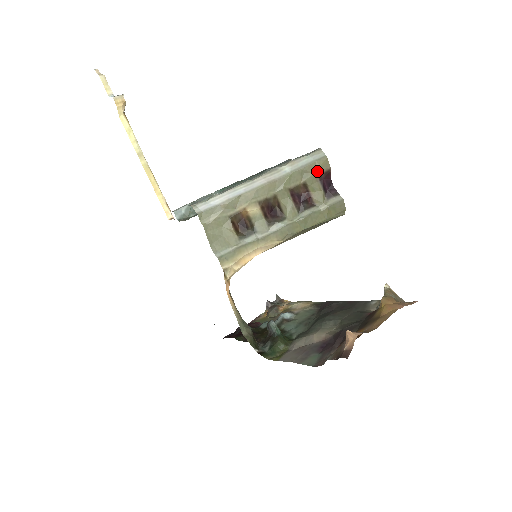
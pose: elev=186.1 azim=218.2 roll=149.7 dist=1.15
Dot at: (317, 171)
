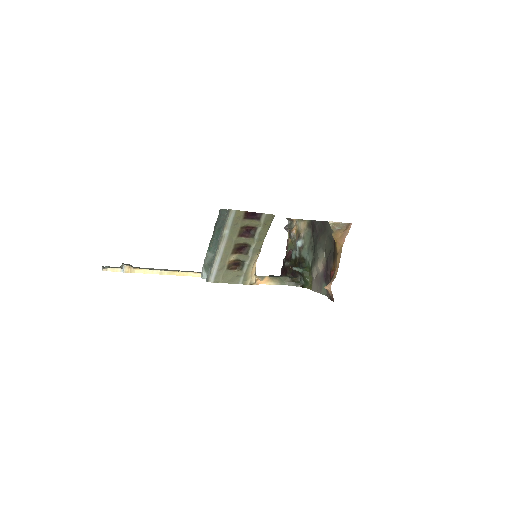
Dot at: (240, 219)
